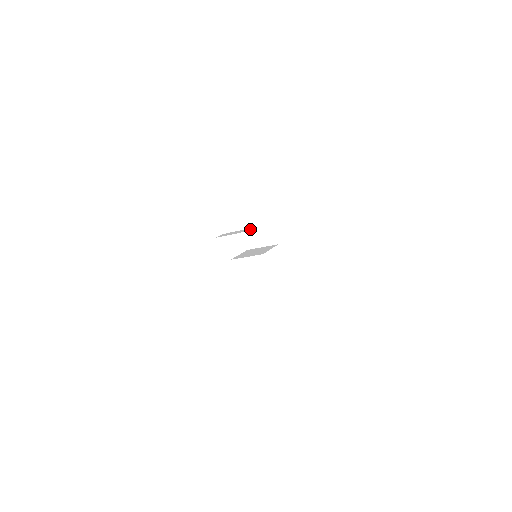
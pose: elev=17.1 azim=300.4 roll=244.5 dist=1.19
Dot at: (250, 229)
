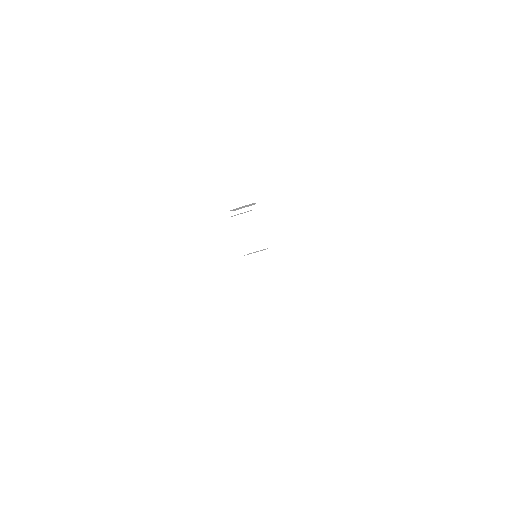
Dot at: occluded
